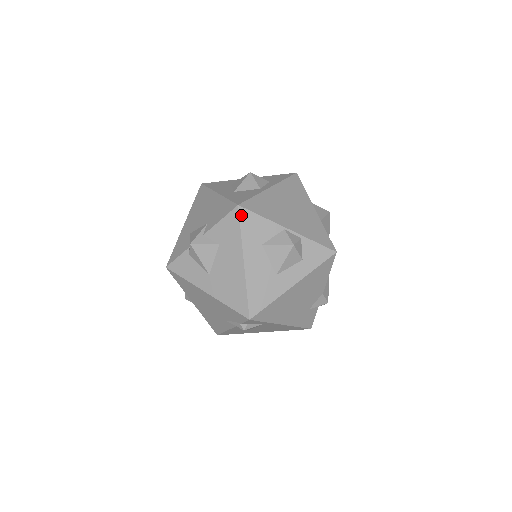
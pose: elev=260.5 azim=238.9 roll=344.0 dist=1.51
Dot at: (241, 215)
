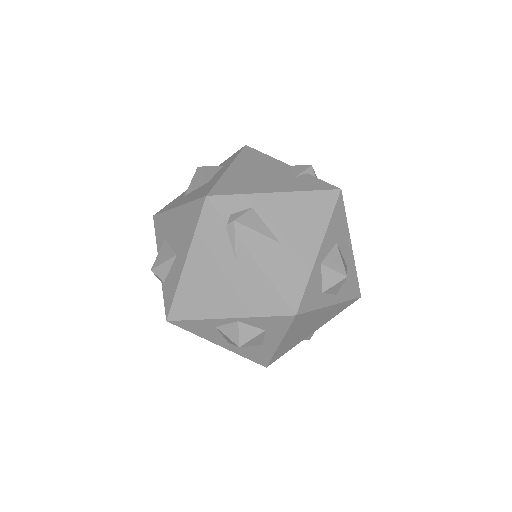
Dot at: (158, 213)
